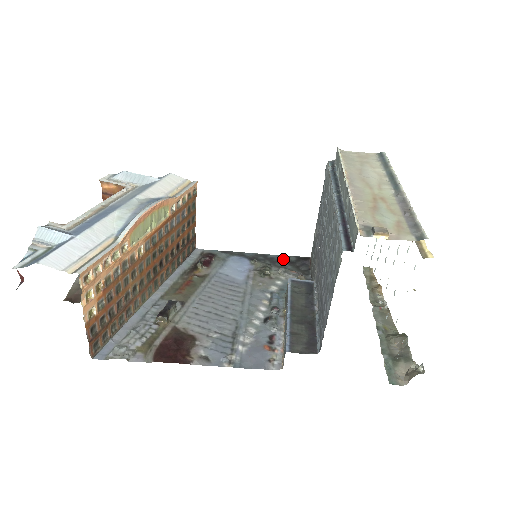
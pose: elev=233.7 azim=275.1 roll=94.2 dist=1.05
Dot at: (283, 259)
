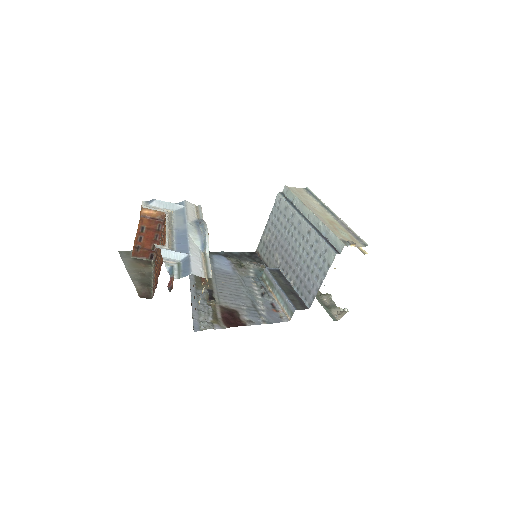
Dot at: (242, 254)
